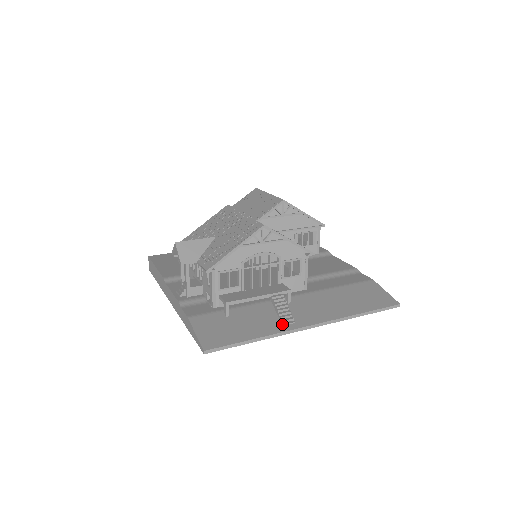
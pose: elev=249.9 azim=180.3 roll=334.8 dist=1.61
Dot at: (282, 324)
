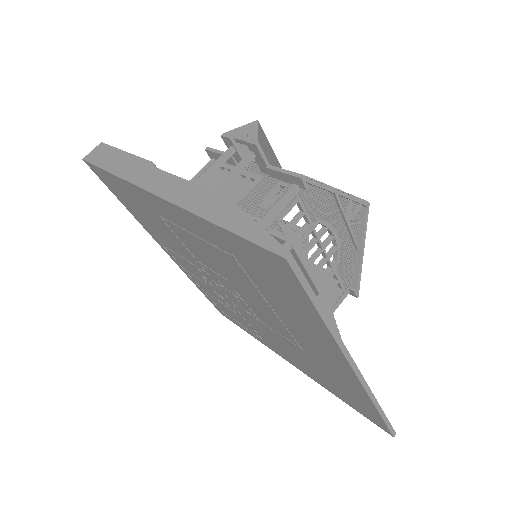
Dot at: occluded
